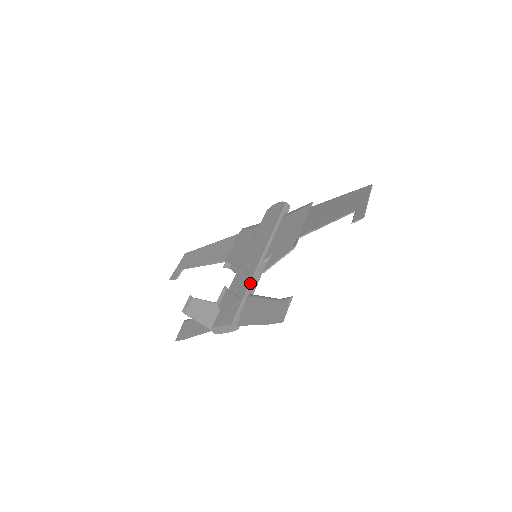
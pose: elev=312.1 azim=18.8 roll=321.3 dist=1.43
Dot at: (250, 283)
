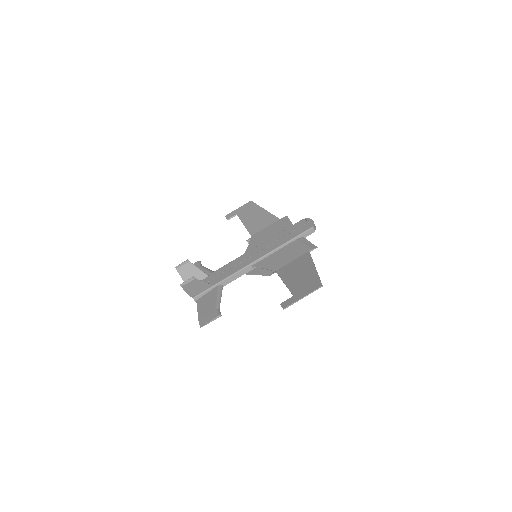
Dot at: (227, 278)
